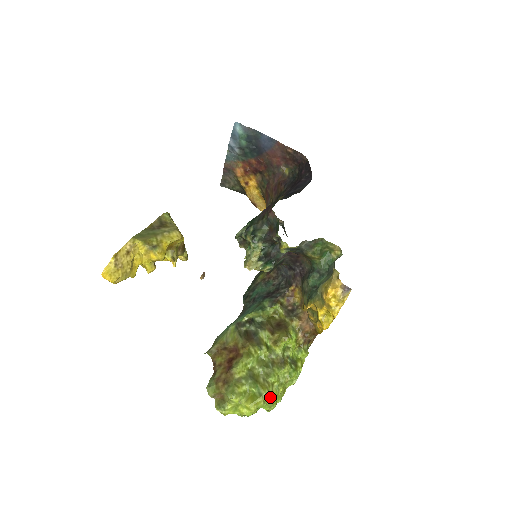
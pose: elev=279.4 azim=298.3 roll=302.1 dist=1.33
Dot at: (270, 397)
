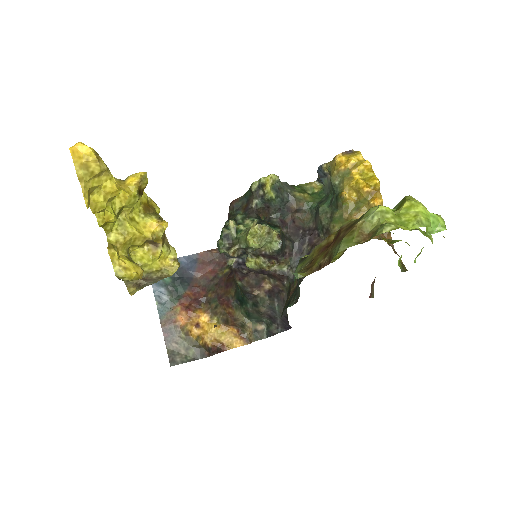
Dot at: occluded
